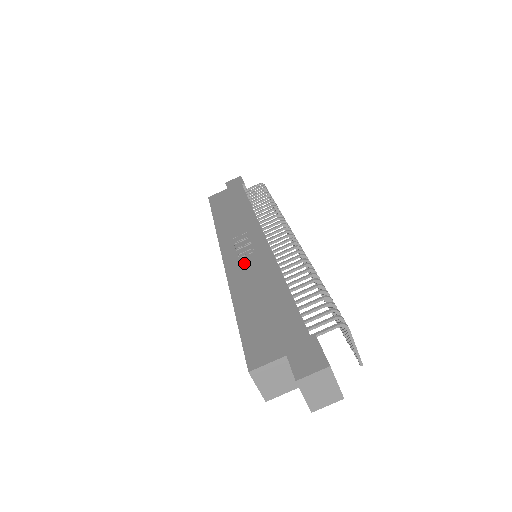
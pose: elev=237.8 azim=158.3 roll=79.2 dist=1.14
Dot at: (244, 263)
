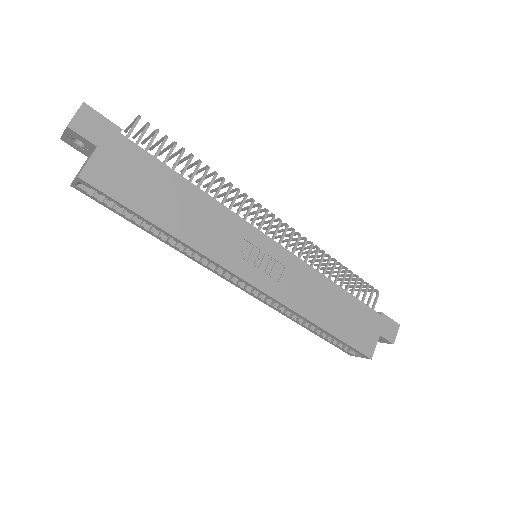
Dot at: (286, 283)
